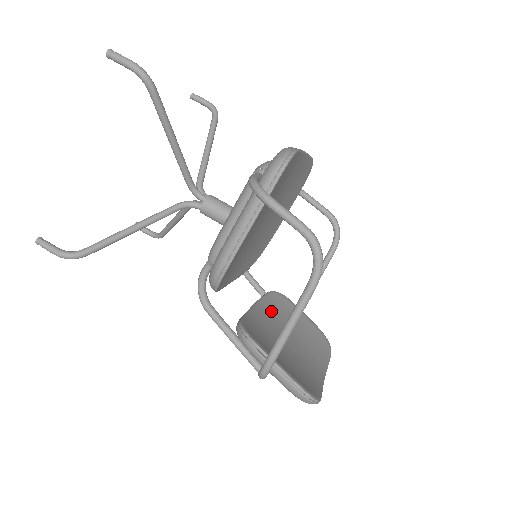
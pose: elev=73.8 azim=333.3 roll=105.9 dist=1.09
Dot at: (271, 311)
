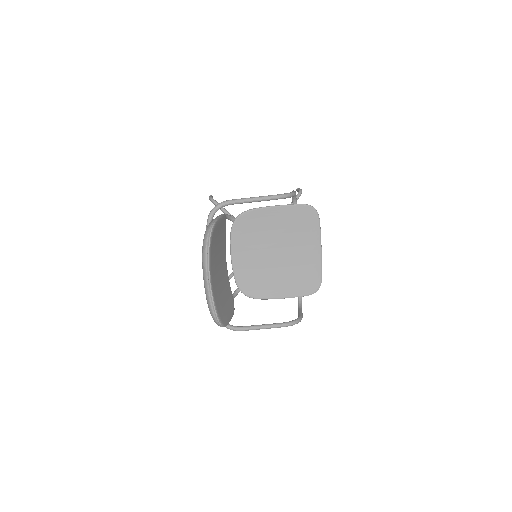
Dot at: (227, 281)
